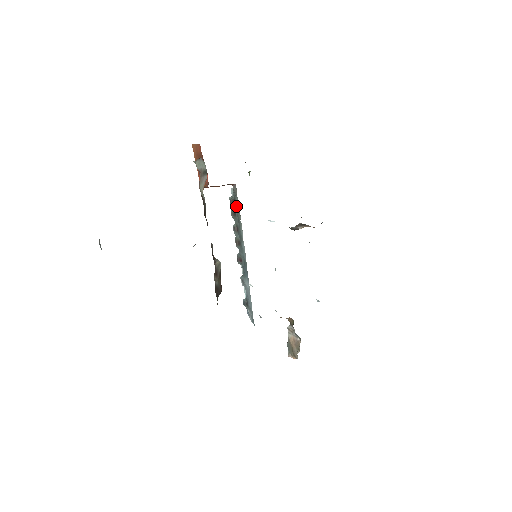
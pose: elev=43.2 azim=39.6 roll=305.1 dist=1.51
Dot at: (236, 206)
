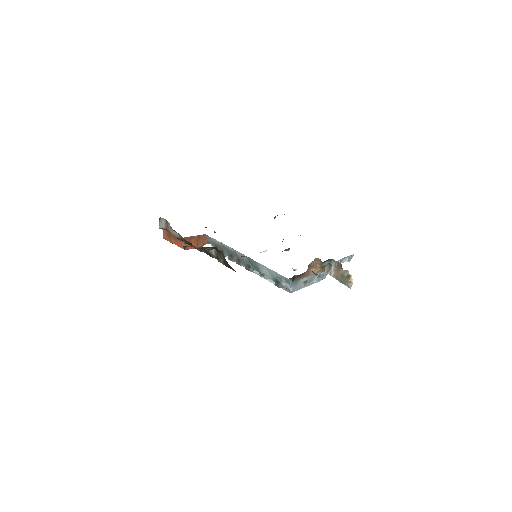
Dot at: (218, 246)
